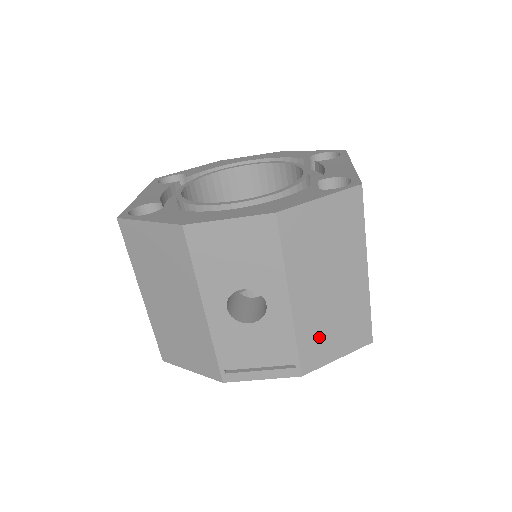
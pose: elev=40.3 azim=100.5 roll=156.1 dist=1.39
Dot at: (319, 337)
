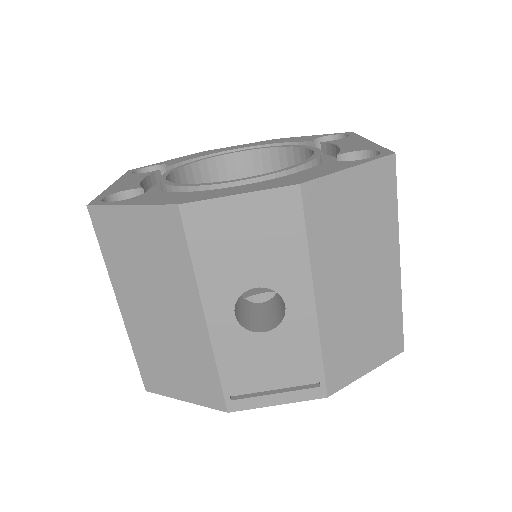
Dot at: (347, 346)
